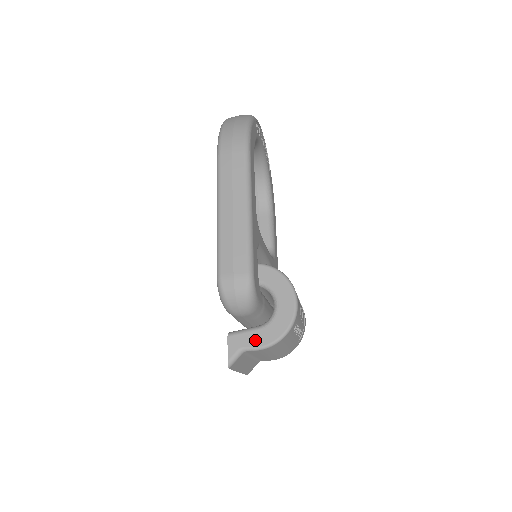
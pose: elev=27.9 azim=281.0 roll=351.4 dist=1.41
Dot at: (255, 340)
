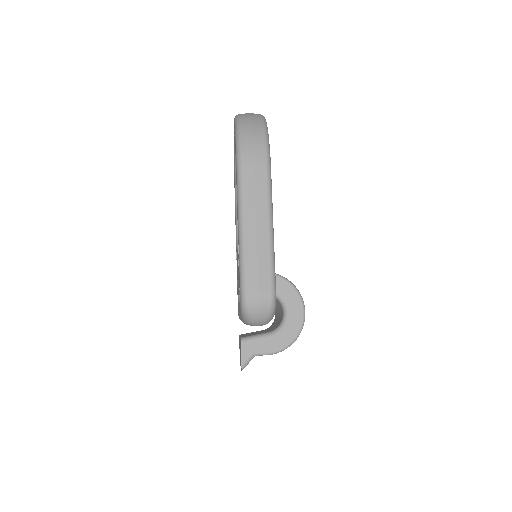
Dot at: (267, 346)
